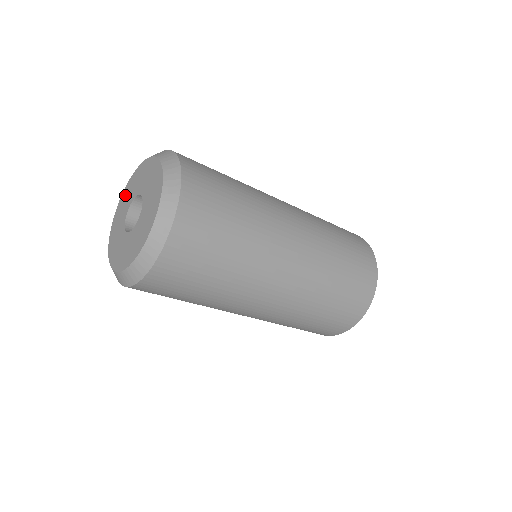
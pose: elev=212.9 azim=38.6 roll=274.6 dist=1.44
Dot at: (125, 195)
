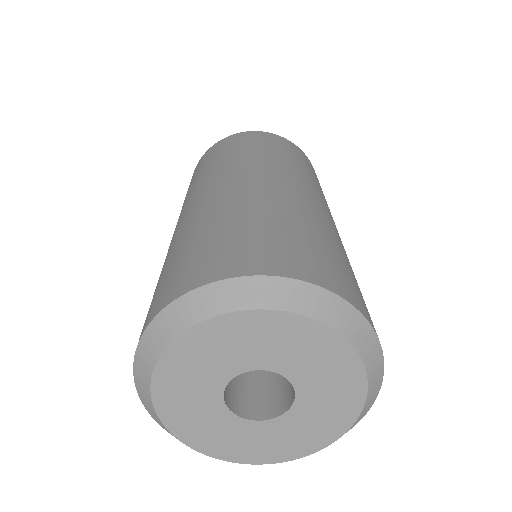
Dot at: (209, 343)
